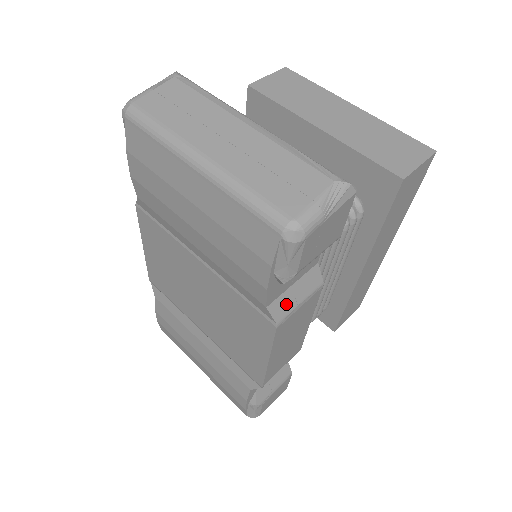
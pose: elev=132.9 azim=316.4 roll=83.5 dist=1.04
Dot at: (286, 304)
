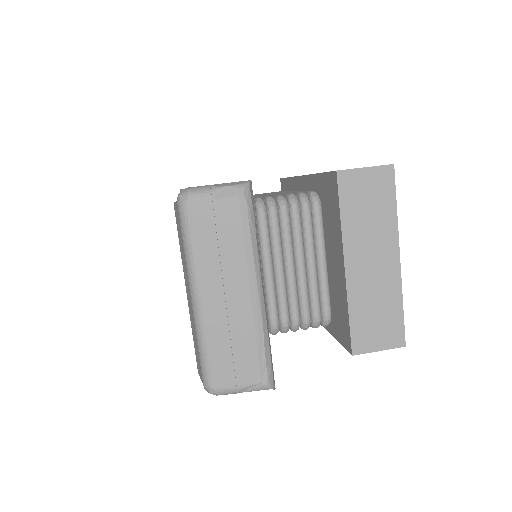
Dot at: occluded
